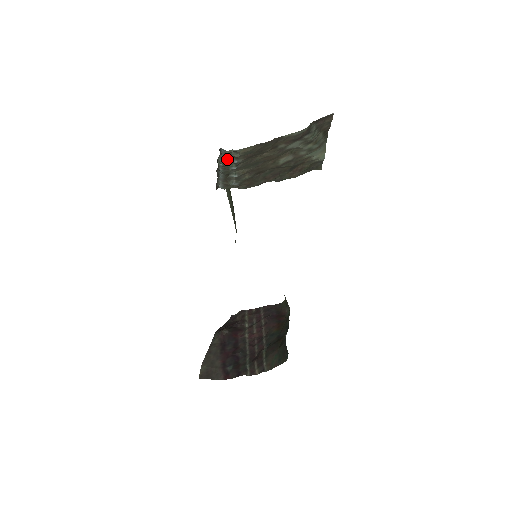
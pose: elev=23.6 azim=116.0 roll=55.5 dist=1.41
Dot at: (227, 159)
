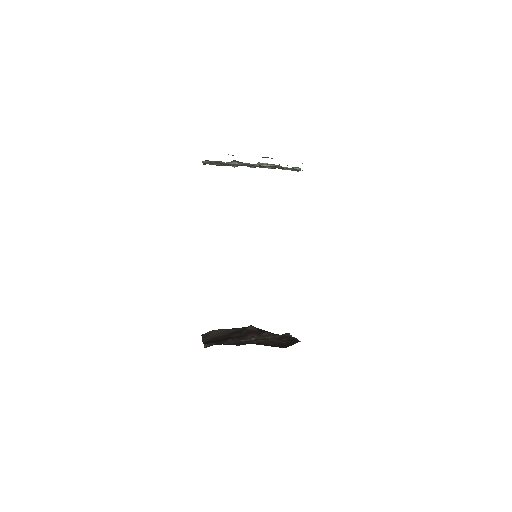
Dot at: (271, 166)
